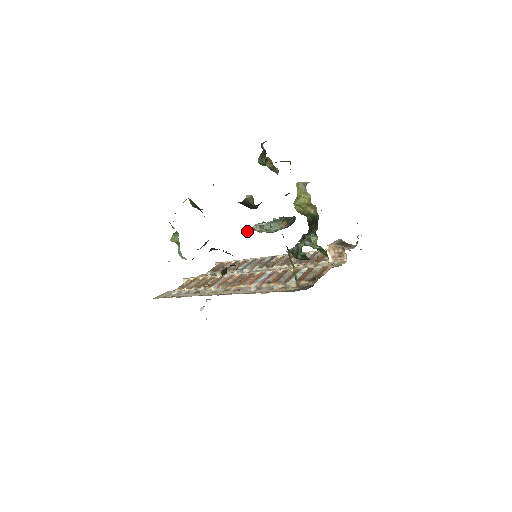
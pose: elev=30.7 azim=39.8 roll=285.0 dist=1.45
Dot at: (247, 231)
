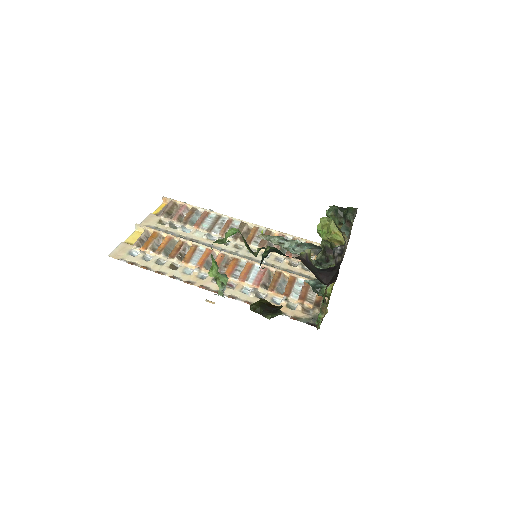
Dot at: occluded
